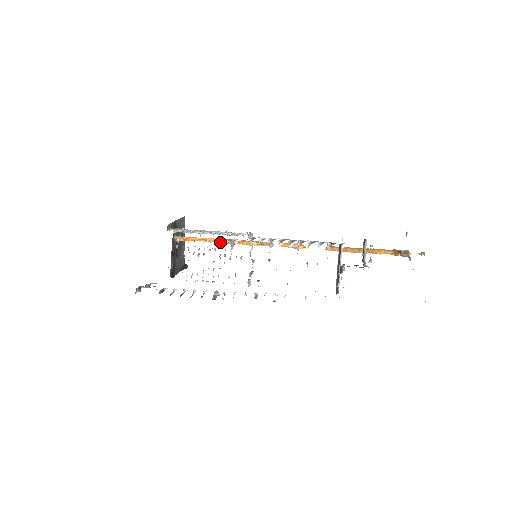
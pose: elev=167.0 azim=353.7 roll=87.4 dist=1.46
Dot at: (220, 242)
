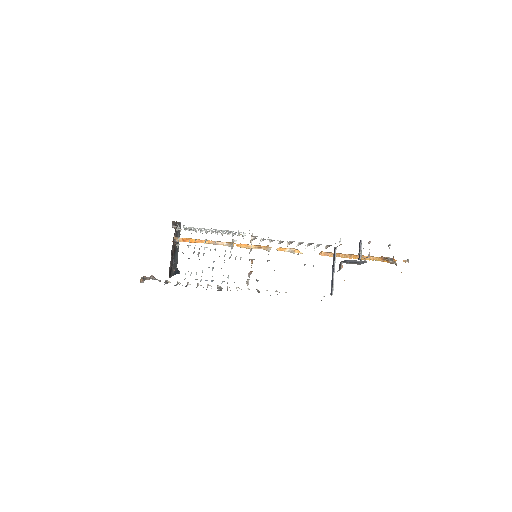
Dot at: (219, 244)
